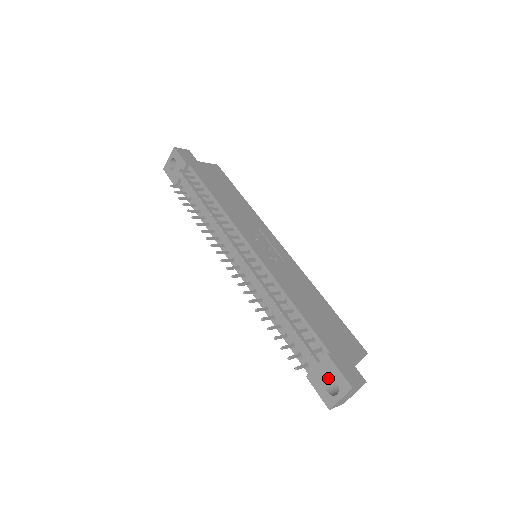
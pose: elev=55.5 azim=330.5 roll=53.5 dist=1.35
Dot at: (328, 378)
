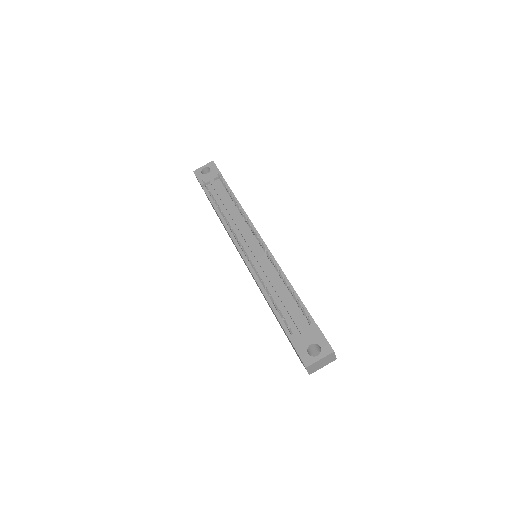
Dot at: (312, 343)
